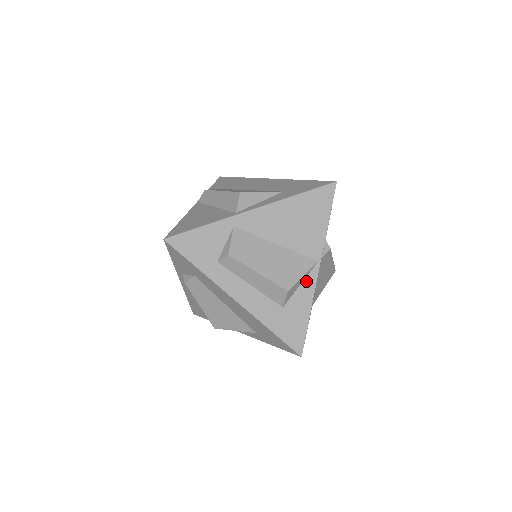
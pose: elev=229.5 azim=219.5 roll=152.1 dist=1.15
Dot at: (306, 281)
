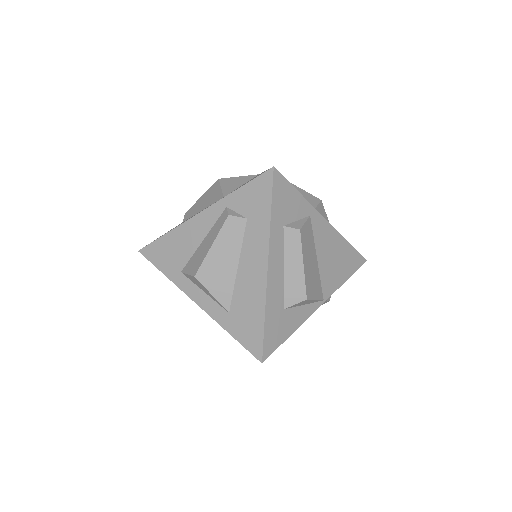
Dot at: (309, 306)
